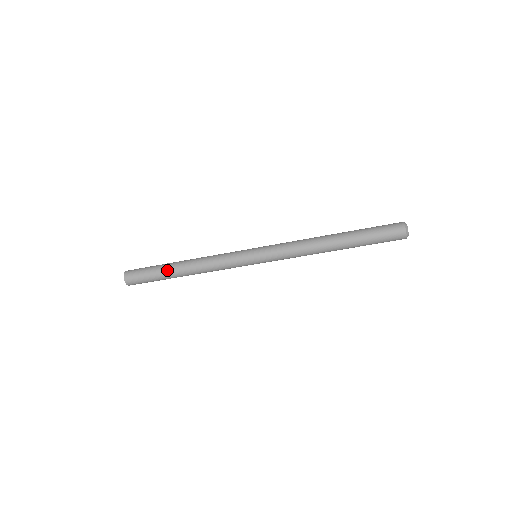
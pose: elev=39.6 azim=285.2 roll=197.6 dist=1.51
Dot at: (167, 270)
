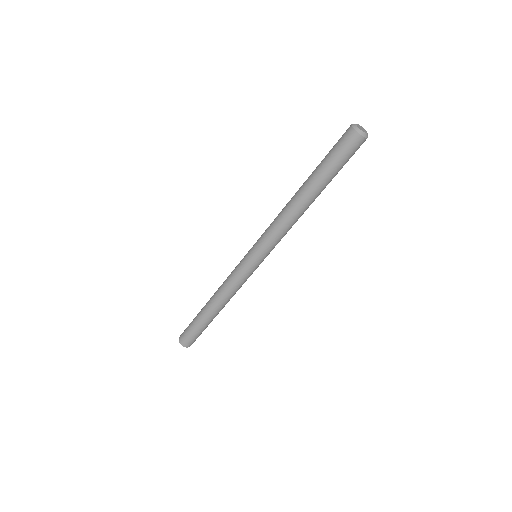
Dot at: (201, 315)
